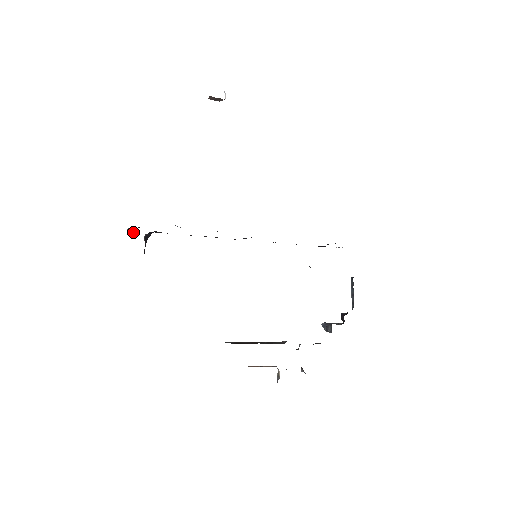
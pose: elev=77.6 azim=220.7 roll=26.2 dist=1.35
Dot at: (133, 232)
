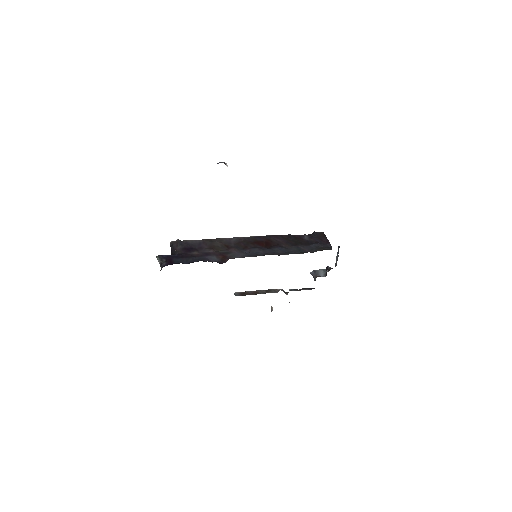
Dot at: (161, 266)
